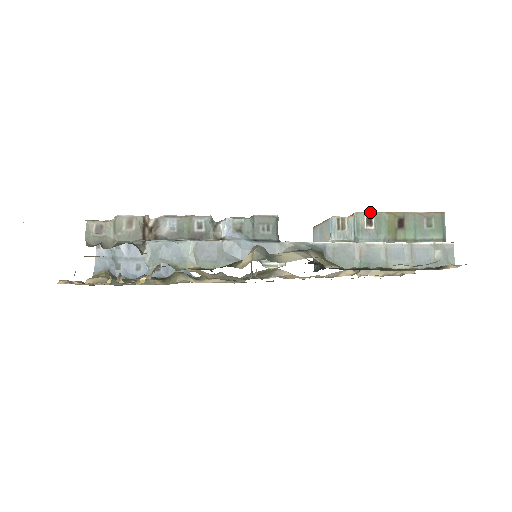
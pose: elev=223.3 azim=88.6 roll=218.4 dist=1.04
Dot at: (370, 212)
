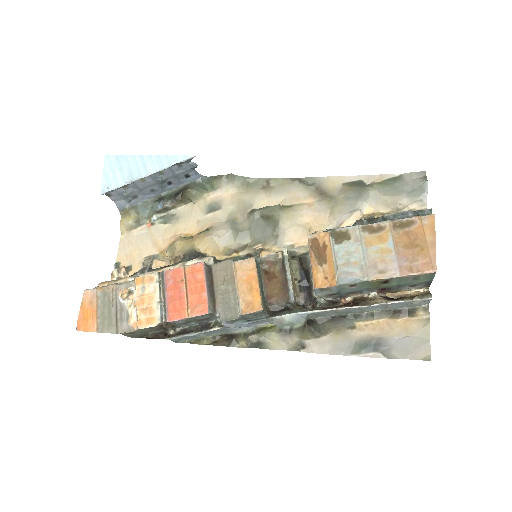
Dot at: (354, 282)
